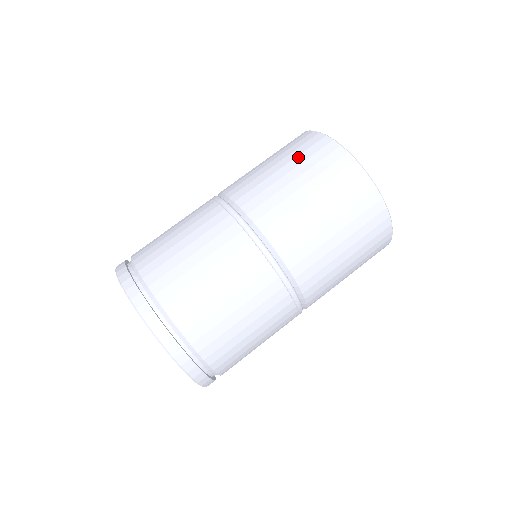
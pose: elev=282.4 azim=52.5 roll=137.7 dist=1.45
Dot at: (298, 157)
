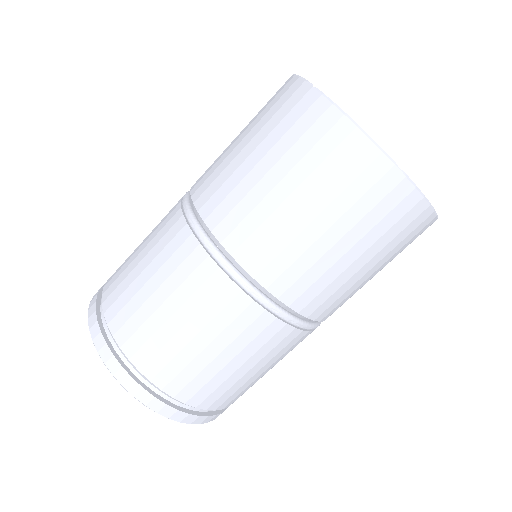
Dot at: (282, 140)
